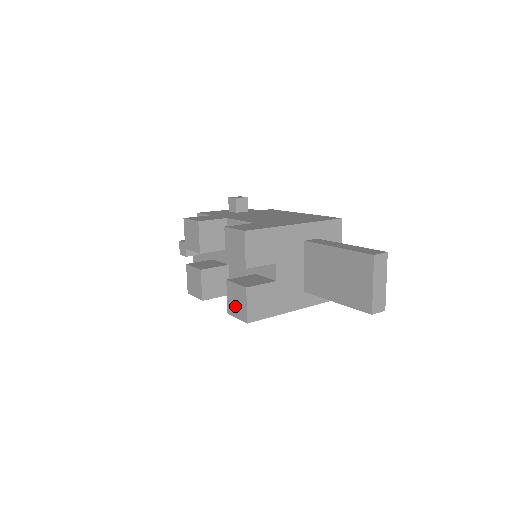
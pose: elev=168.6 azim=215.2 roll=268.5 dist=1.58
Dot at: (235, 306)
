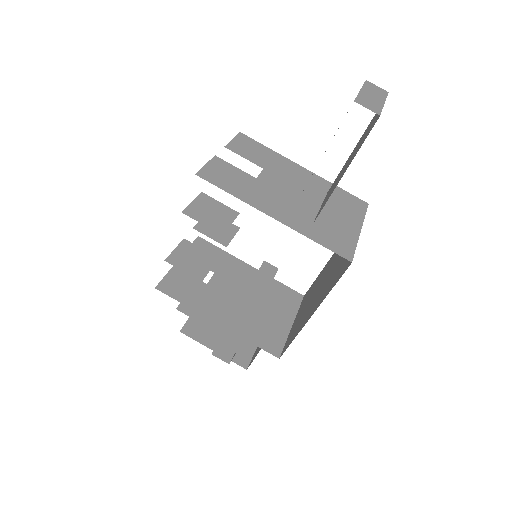
Dot at: occluded
